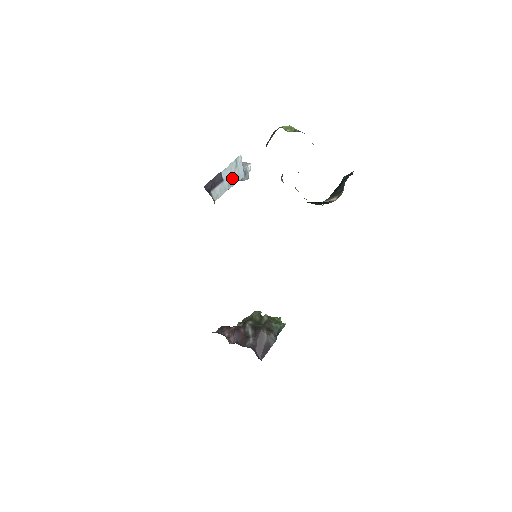
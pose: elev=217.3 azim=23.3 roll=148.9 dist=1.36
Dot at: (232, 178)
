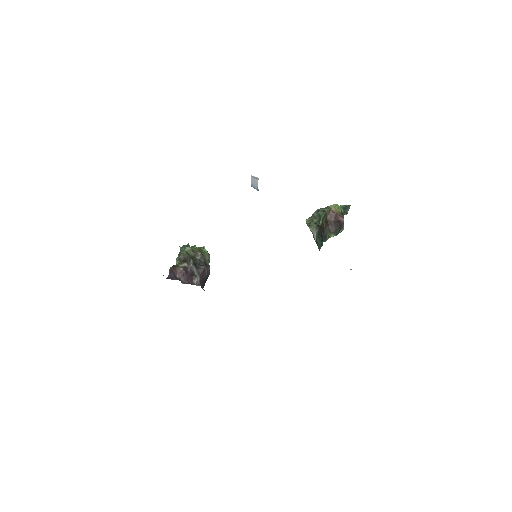
Dot at: occluded
